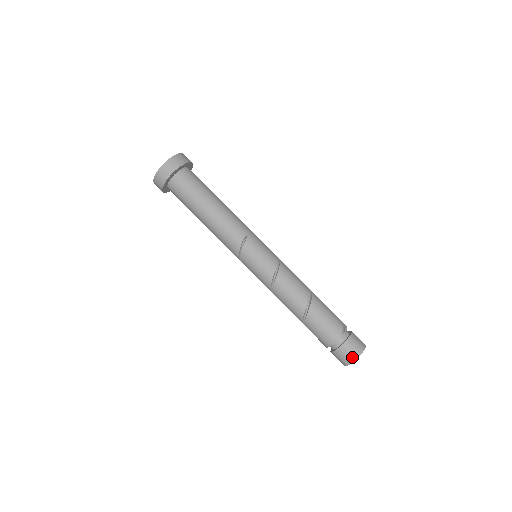
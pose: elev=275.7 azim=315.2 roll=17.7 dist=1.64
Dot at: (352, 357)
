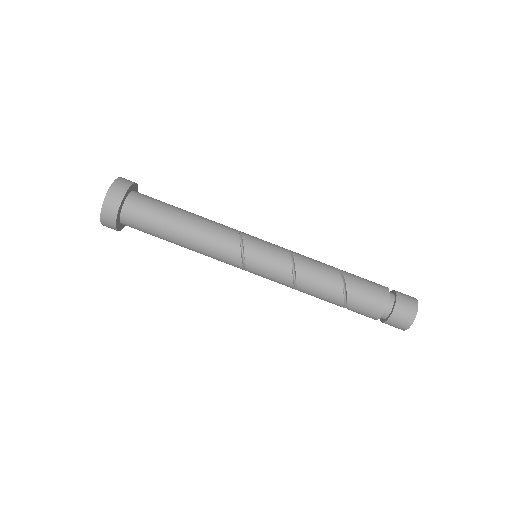
Dot at: (413, 308)
